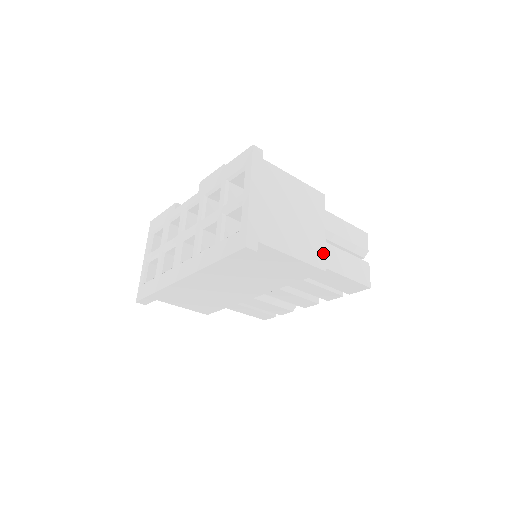
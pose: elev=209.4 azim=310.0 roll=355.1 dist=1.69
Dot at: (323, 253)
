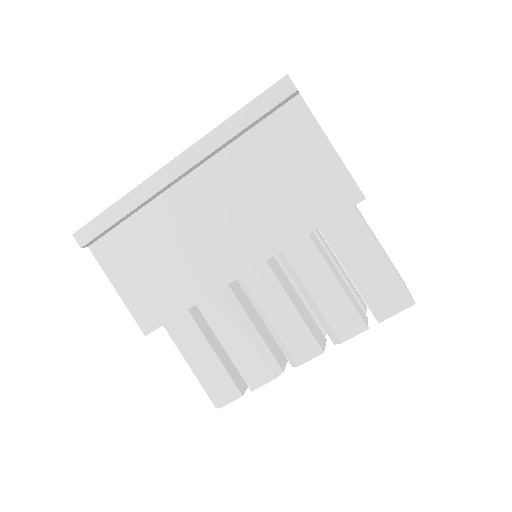
Dot at: occluded
